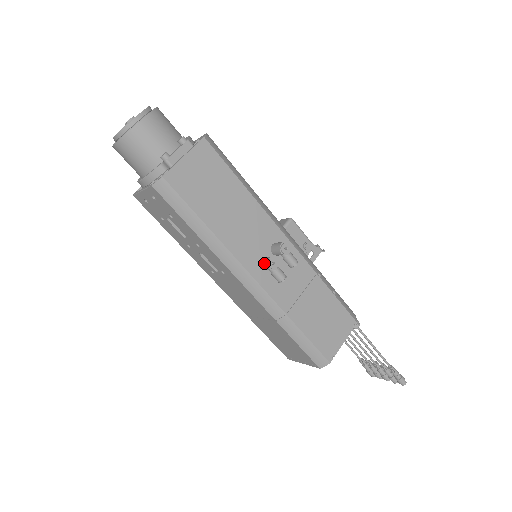
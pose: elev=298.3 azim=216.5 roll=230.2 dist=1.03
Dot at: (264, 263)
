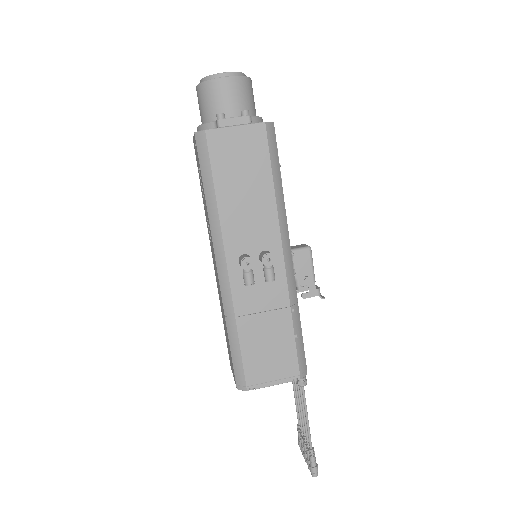
Dot at: (241, 258)
